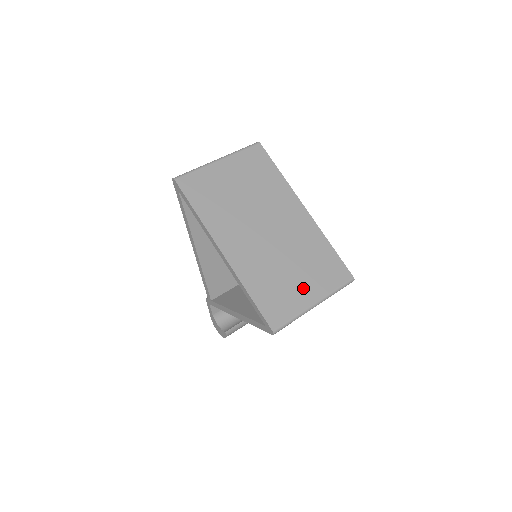
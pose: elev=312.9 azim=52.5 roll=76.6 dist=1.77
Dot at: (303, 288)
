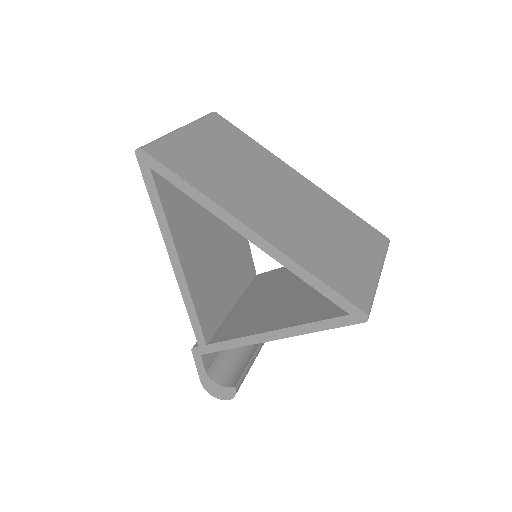
Dot at: (358, 258)
